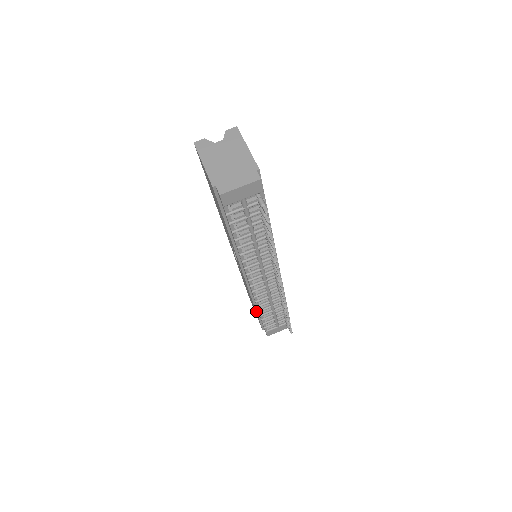
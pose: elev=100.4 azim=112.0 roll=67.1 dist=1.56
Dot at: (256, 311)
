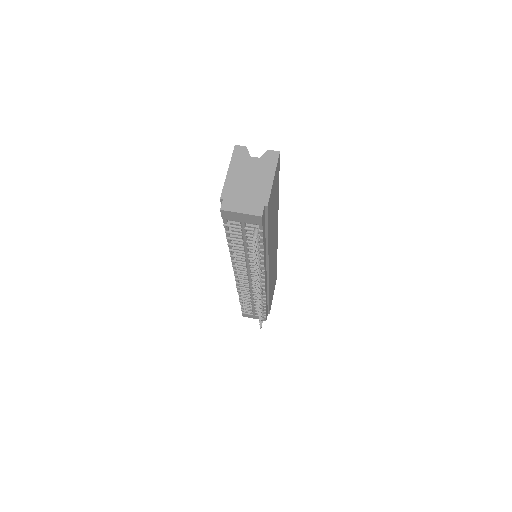
Dot at: occluded
